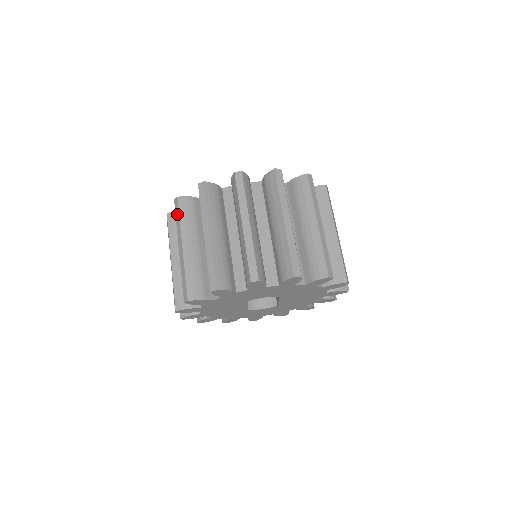
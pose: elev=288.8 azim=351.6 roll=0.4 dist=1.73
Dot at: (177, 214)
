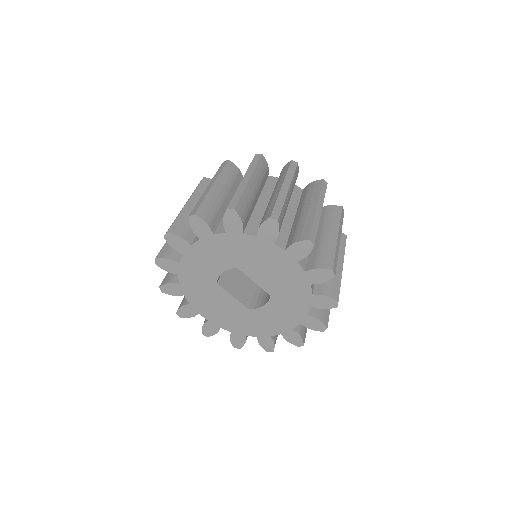
Dot at: occluded
